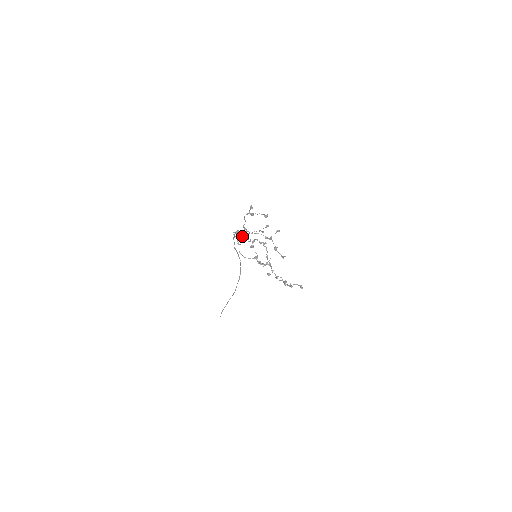
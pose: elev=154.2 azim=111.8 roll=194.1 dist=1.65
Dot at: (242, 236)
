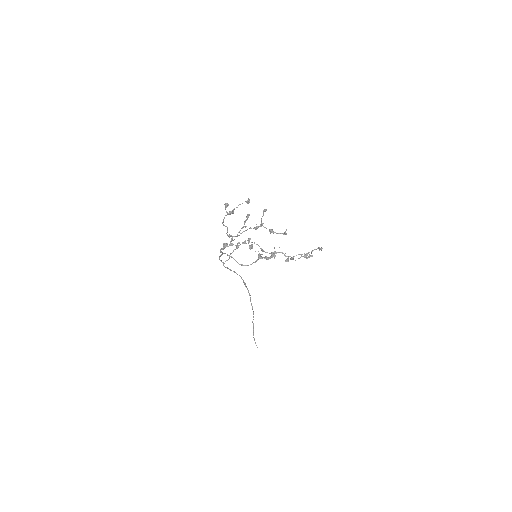
Dot at: occluded
